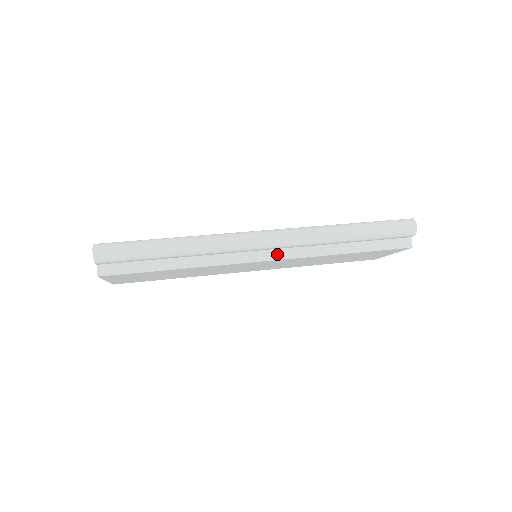
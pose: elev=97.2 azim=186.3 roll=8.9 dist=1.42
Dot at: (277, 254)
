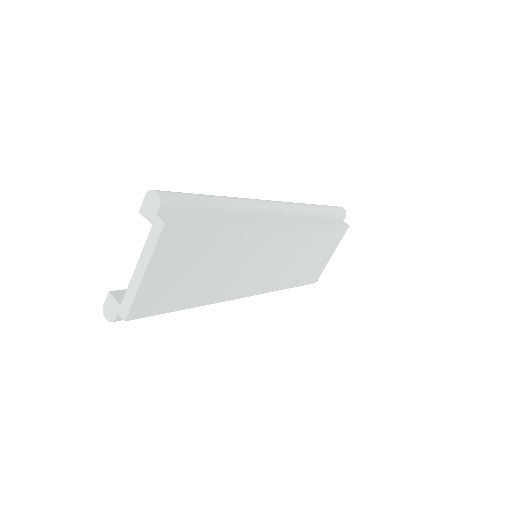
Dot at: (286, 222)
